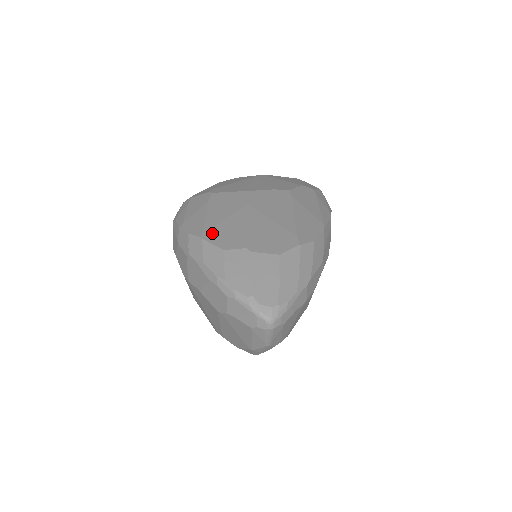
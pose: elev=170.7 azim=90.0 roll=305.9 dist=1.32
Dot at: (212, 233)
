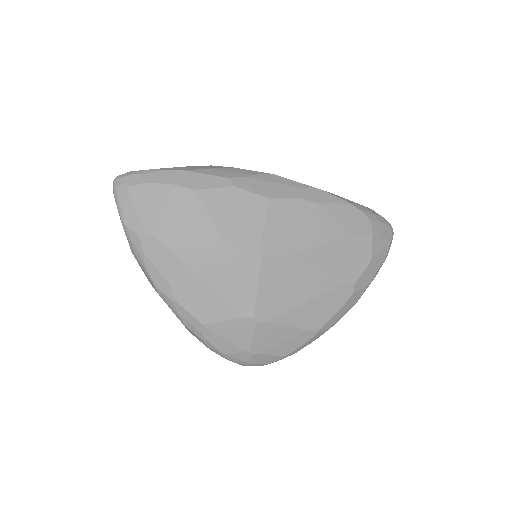
Dot at: occluded
